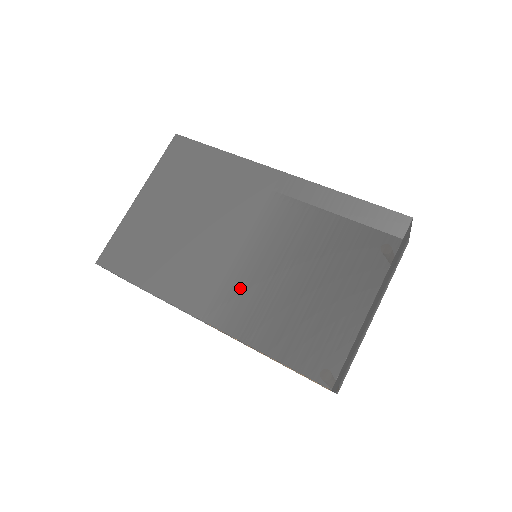
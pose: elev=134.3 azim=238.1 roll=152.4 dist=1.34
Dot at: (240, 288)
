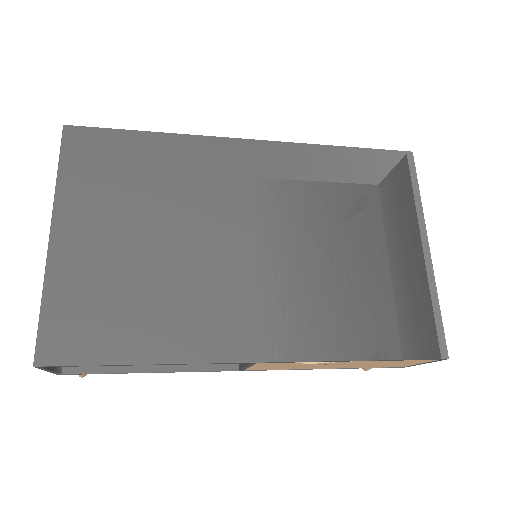
Dot at: (288, 298)
